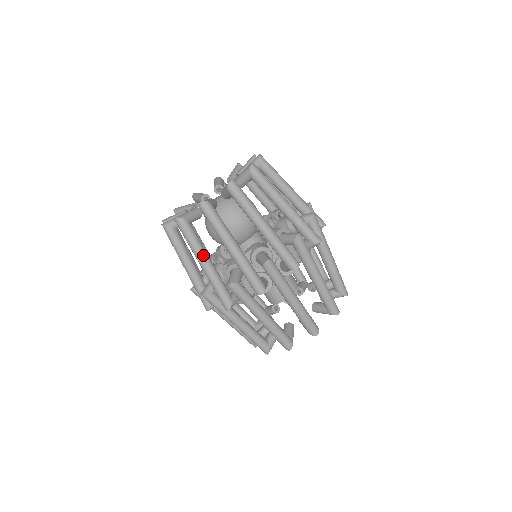
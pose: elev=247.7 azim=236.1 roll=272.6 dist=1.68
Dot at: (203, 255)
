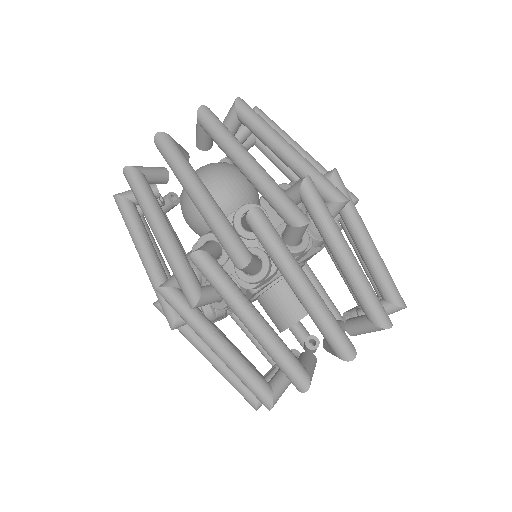
Dot at: (159, 219)
